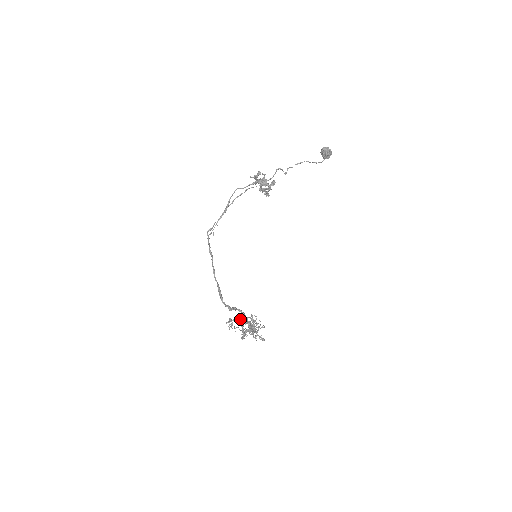
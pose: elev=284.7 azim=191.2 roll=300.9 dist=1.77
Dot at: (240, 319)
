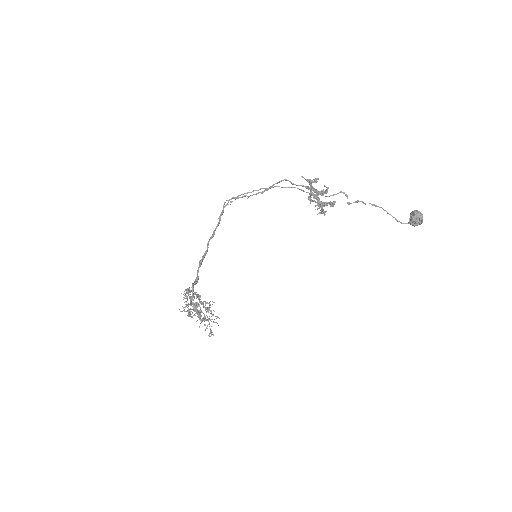
Dot at: occluded
